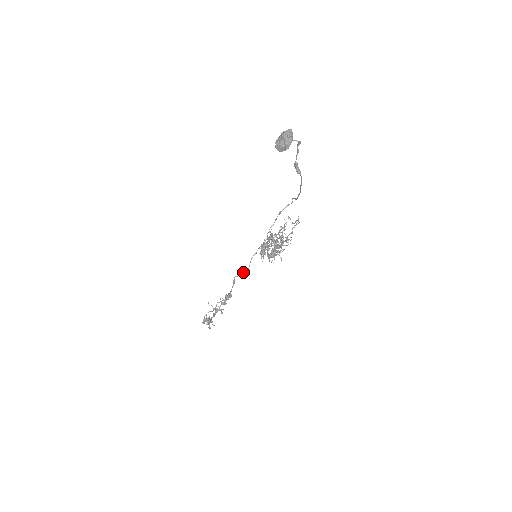
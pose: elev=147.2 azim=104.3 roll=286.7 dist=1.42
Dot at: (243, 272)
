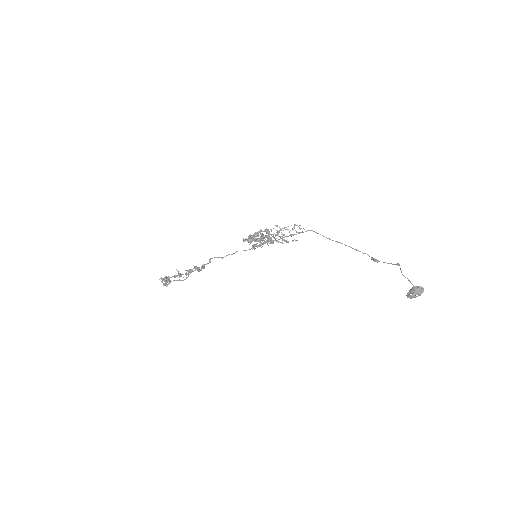
Dot at: occluded
